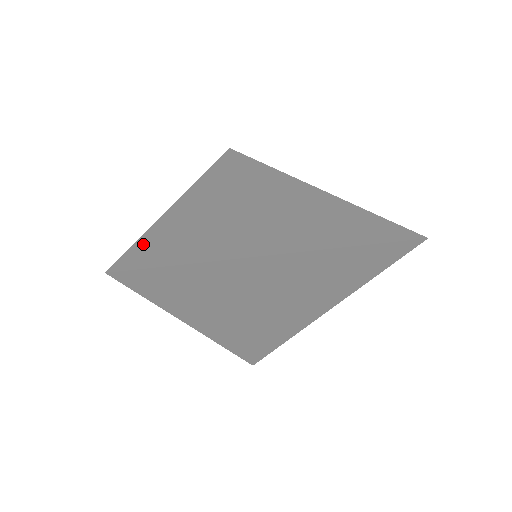
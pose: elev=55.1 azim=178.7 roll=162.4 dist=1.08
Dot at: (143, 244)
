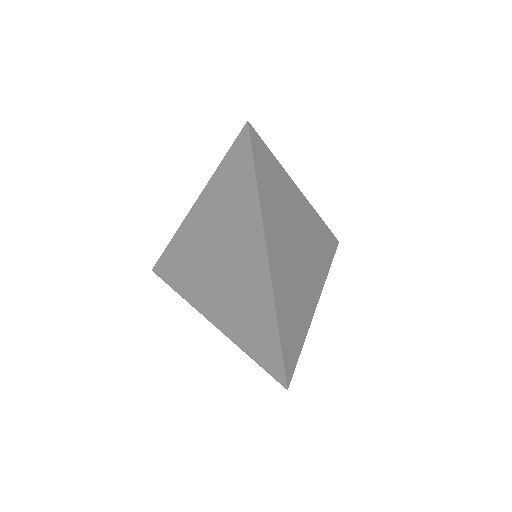
Dot at: (285, 345)
